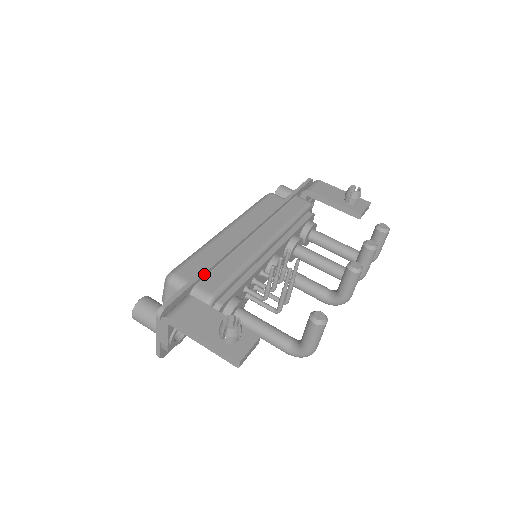
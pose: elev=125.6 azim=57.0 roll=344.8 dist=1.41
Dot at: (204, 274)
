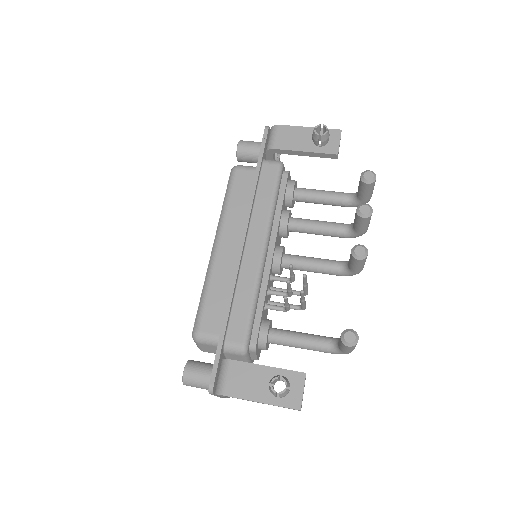
Dot at: (226, 327)
